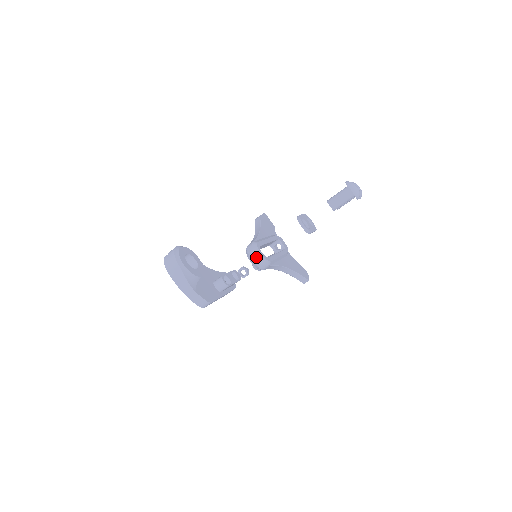
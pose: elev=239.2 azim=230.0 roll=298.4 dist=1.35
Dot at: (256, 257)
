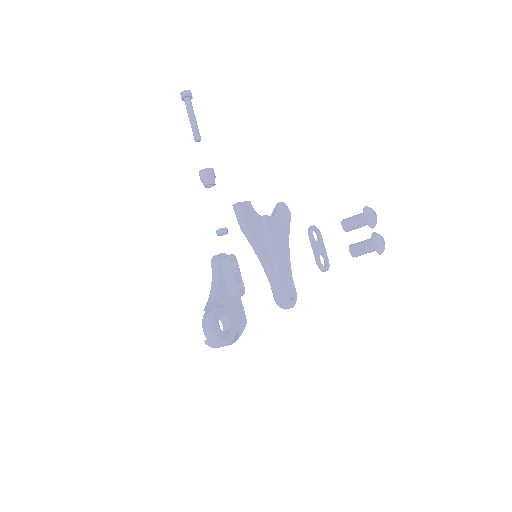
Dot at: occluded
